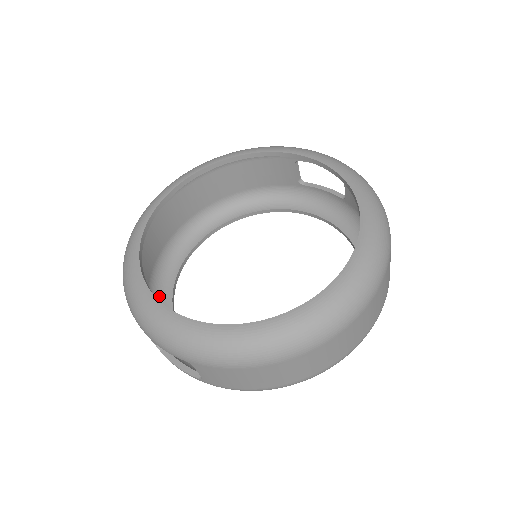
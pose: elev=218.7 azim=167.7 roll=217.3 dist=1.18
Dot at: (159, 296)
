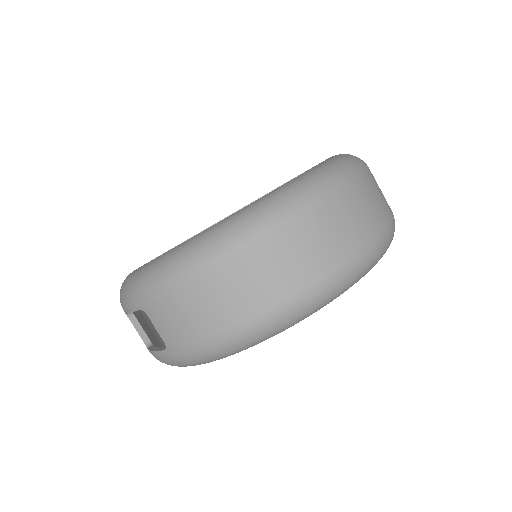
Dot at: occluded
